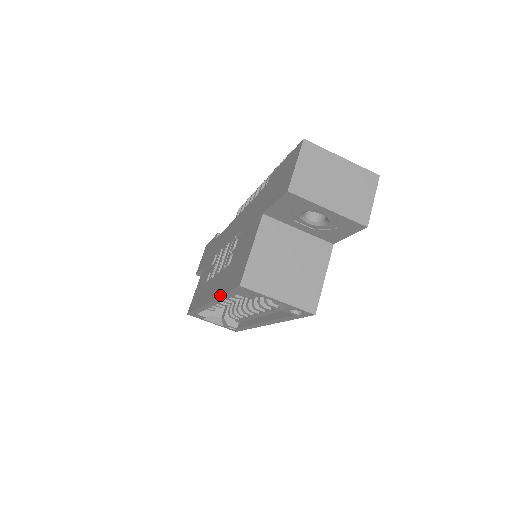
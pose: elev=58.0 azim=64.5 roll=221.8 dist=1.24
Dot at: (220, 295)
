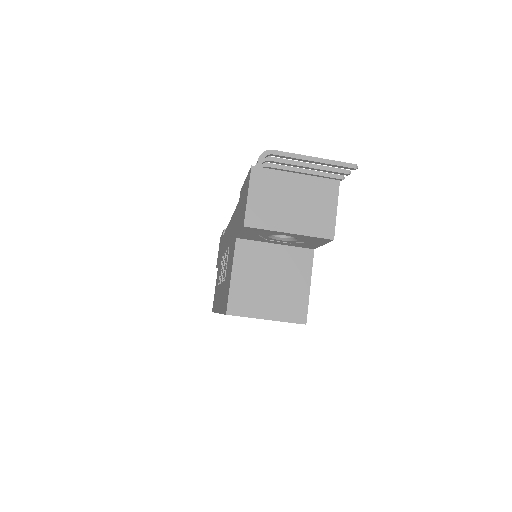
Dot at: (220, 313)
